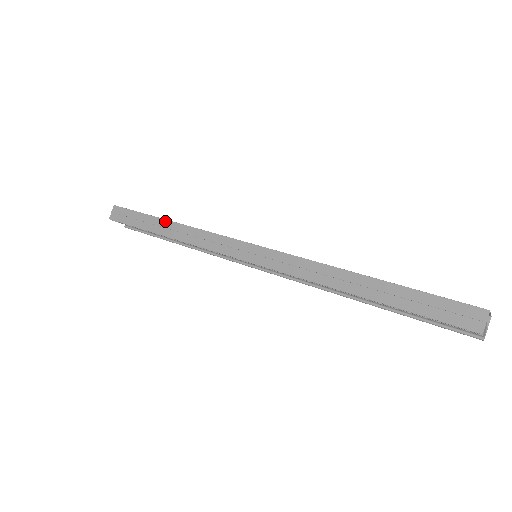
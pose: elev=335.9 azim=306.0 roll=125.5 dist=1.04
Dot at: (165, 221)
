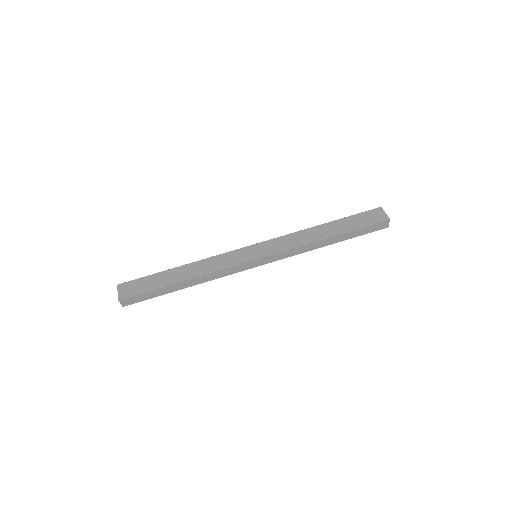
Dot at: (179, 283)
